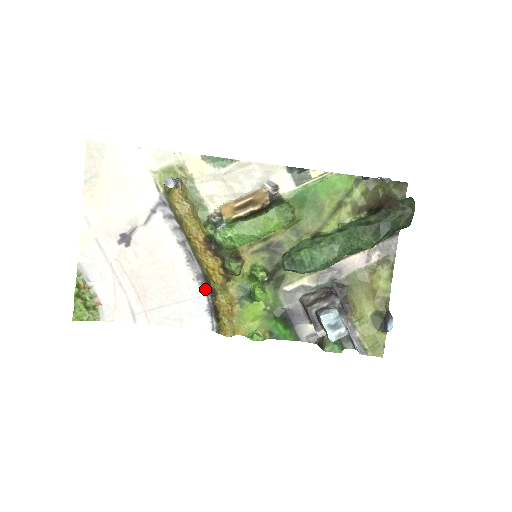
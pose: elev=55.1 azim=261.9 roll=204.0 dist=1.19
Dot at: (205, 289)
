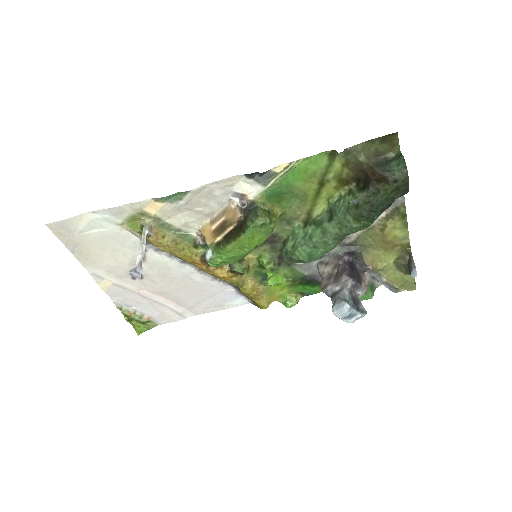
Dot at: (226, 282)
